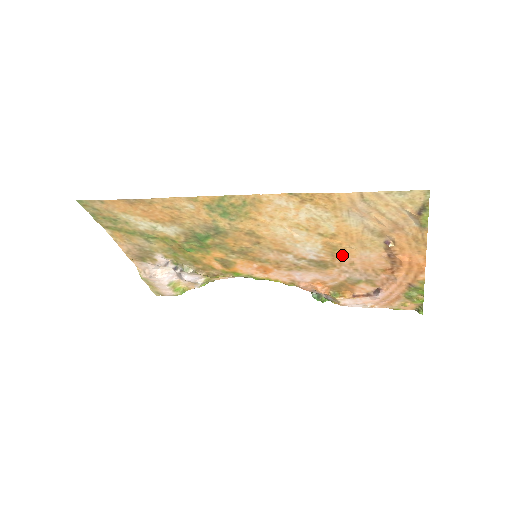
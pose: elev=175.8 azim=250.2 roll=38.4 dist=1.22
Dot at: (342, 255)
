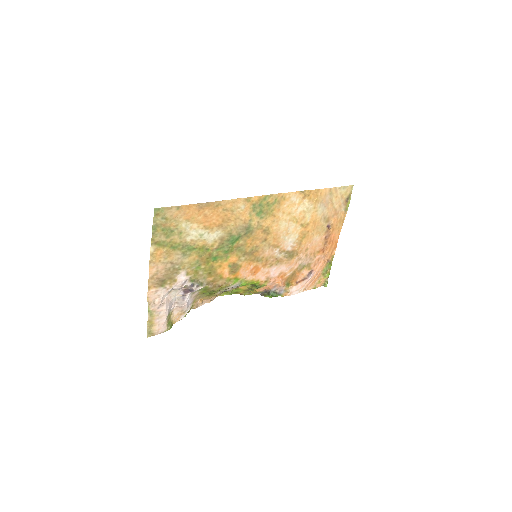
Dot at: (305, 242)
